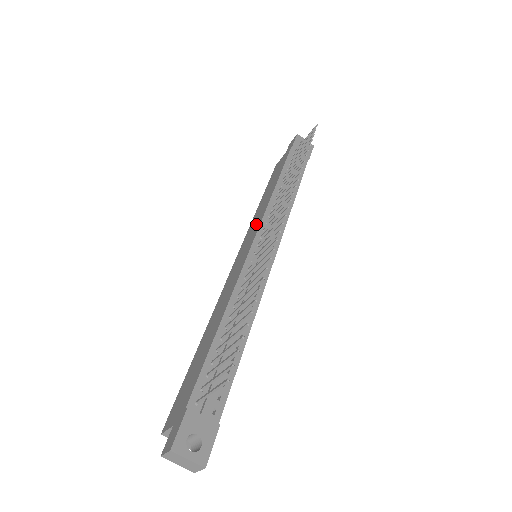
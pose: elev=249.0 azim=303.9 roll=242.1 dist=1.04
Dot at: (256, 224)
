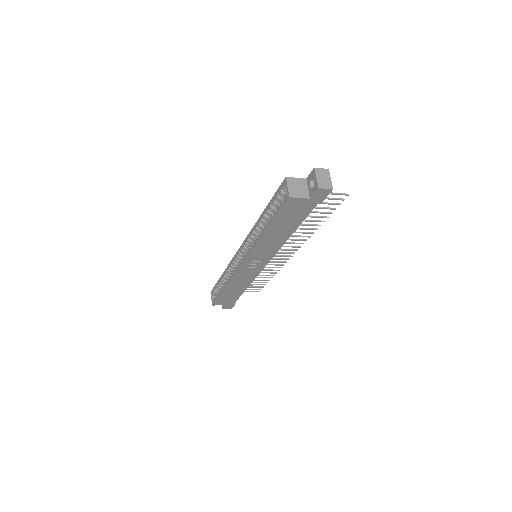
Dot at: occluded
